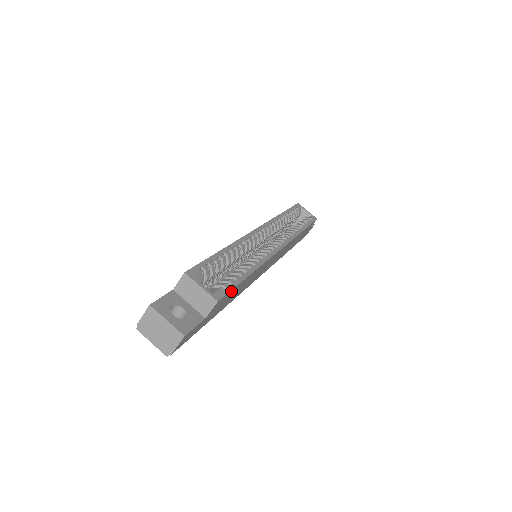
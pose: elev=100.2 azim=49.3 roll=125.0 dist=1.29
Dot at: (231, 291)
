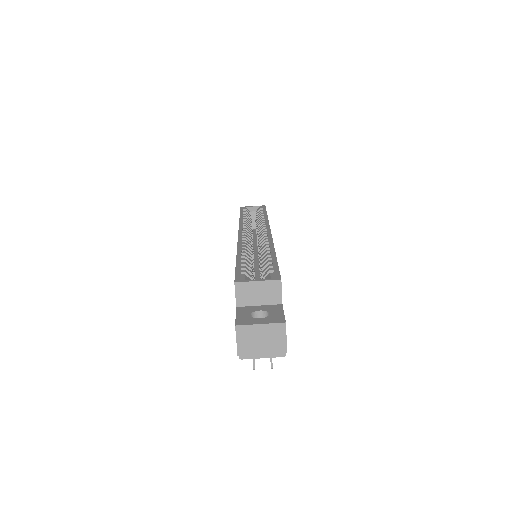
Dot at: occluded
